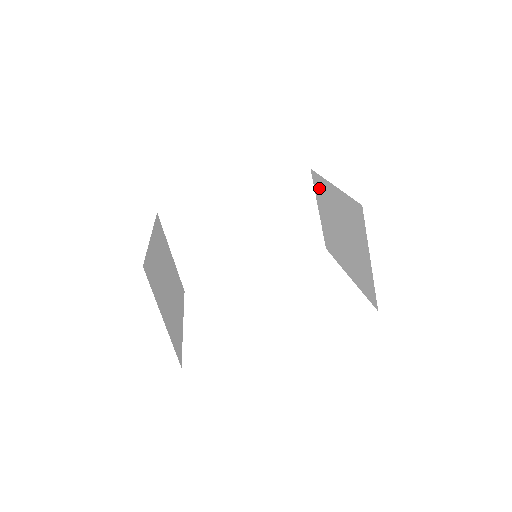
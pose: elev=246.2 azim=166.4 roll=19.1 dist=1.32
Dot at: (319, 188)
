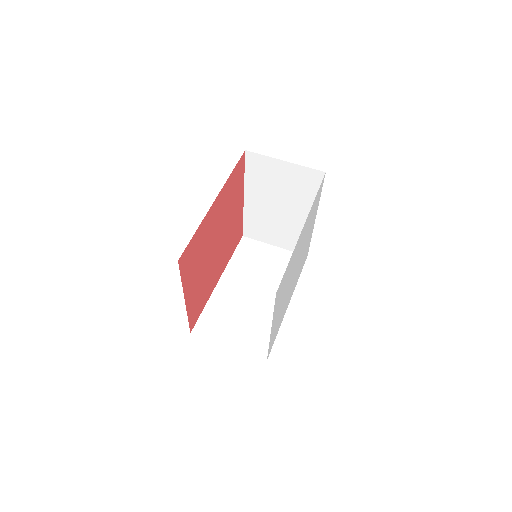
Dot at: (254, 228)
